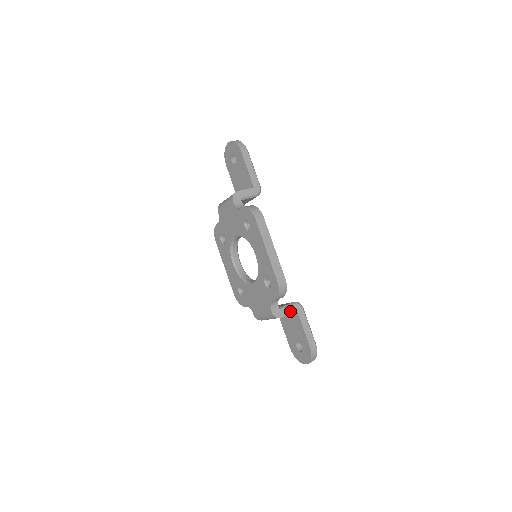
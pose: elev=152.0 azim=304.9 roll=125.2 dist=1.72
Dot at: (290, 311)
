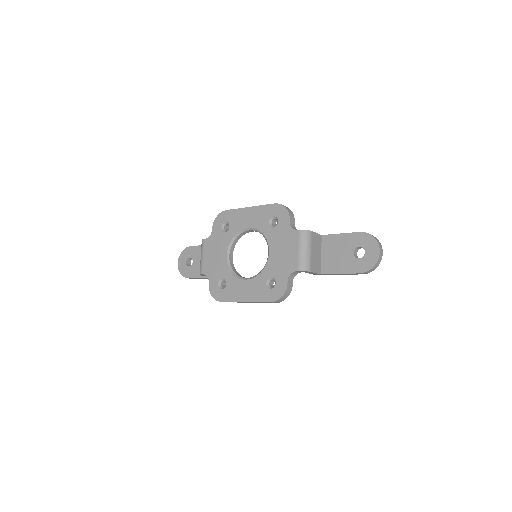
Dot at: occluded
